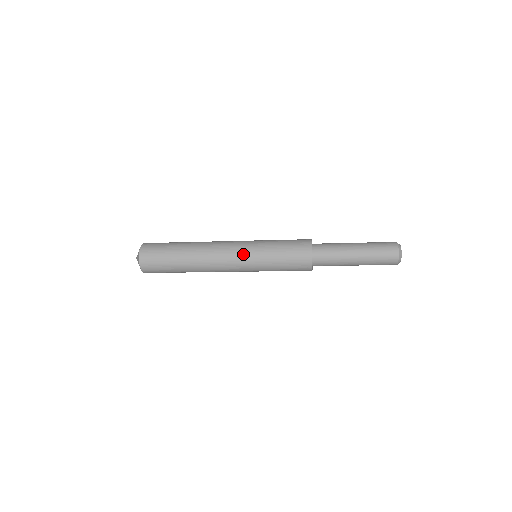
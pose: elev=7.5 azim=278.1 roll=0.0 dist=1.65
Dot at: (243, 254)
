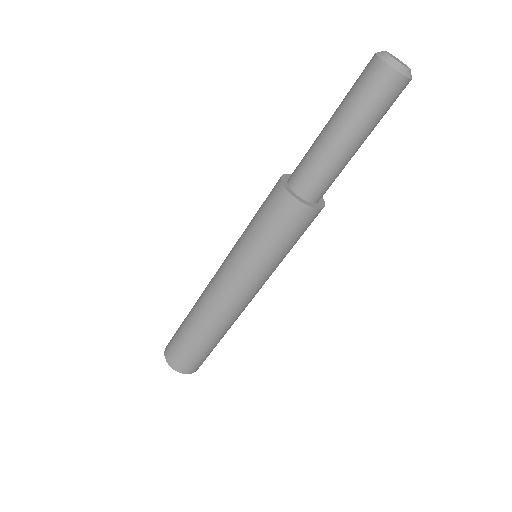
Dot at: occluded
